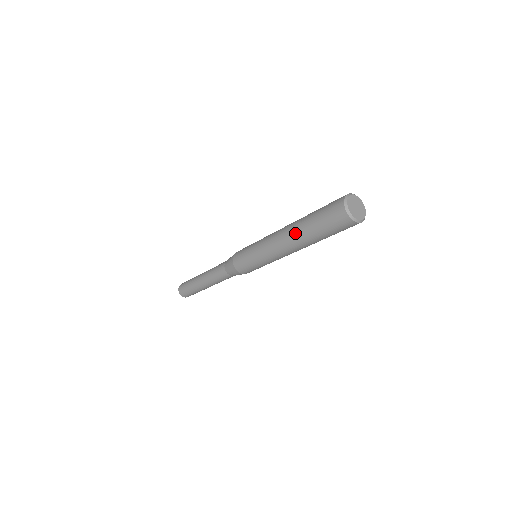
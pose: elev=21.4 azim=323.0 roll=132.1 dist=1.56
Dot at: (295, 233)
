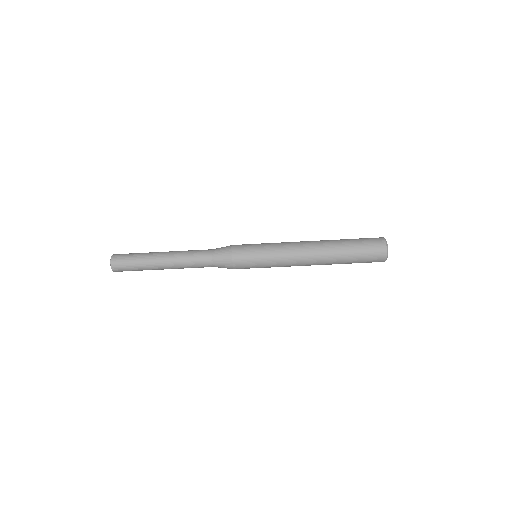
Dot at: (328, 254)
